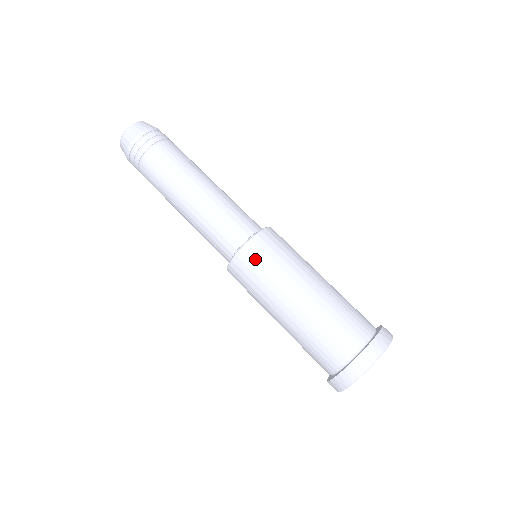
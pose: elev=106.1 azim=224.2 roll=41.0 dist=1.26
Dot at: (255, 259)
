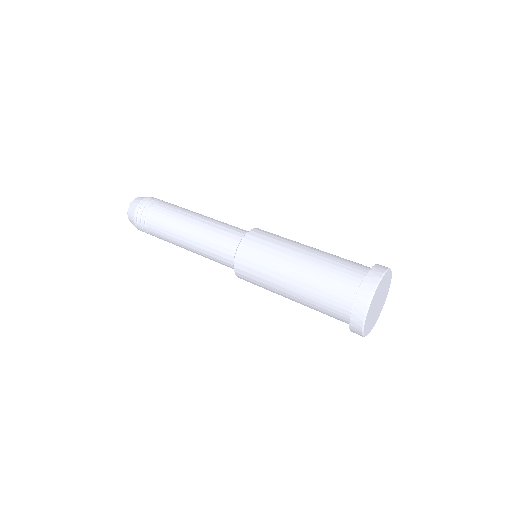
Dot at: (247, 264)
